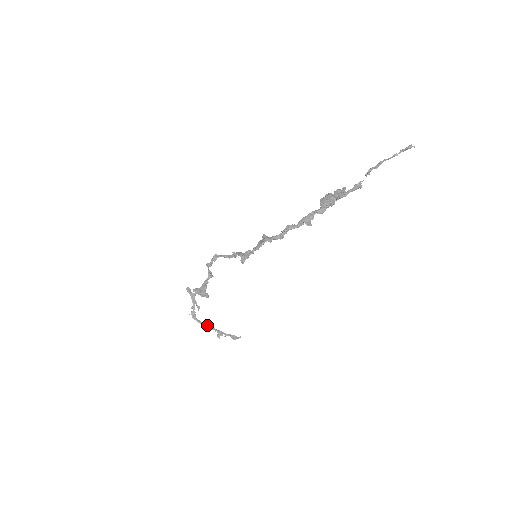
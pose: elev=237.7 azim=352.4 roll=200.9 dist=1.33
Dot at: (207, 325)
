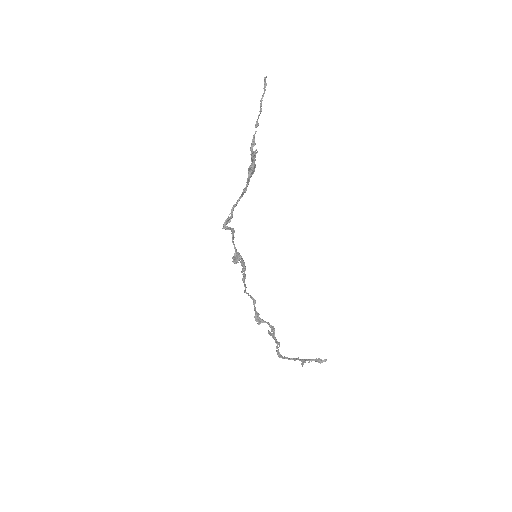
Dot at: (291, 358)
